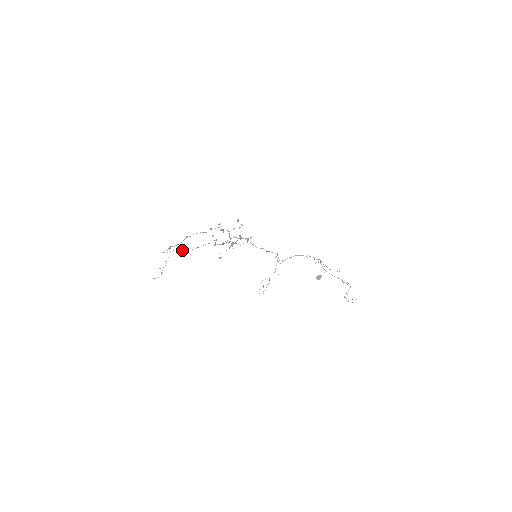
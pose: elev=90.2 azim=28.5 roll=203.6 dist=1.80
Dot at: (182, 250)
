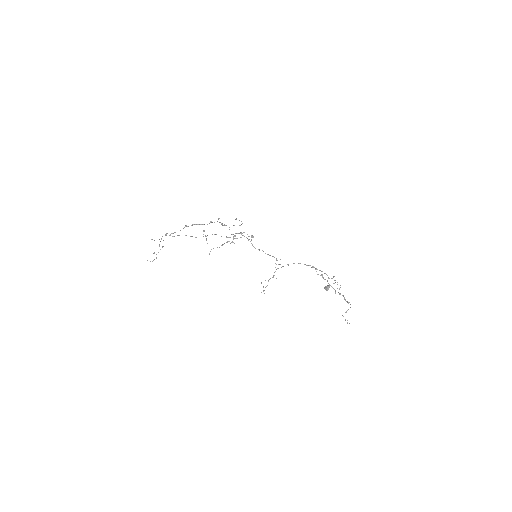
Dot at: (190, 236)
